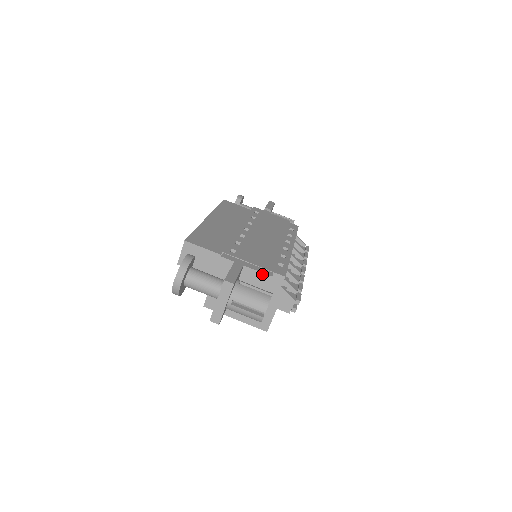
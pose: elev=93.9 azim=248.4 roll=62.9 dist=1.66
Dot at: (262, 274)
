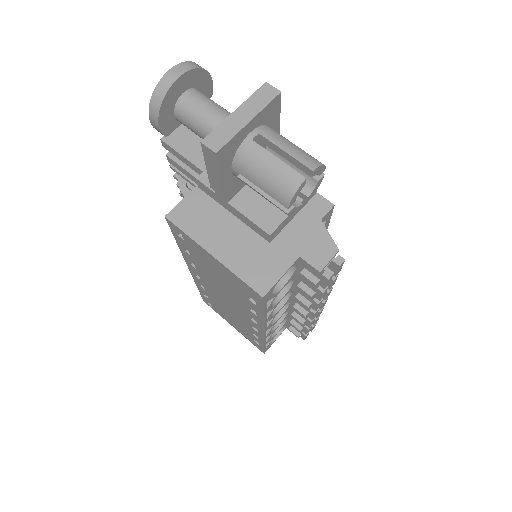
Dot at: occluded
